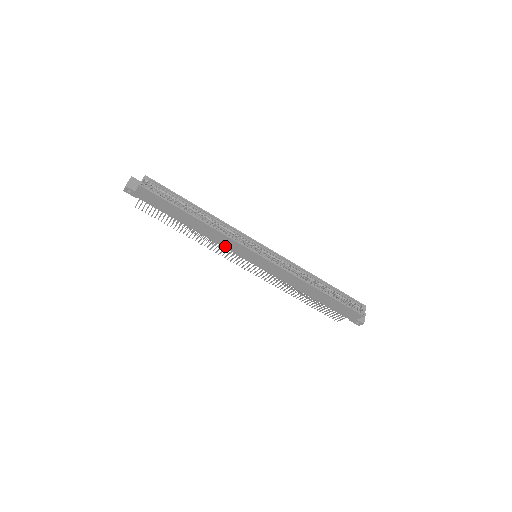
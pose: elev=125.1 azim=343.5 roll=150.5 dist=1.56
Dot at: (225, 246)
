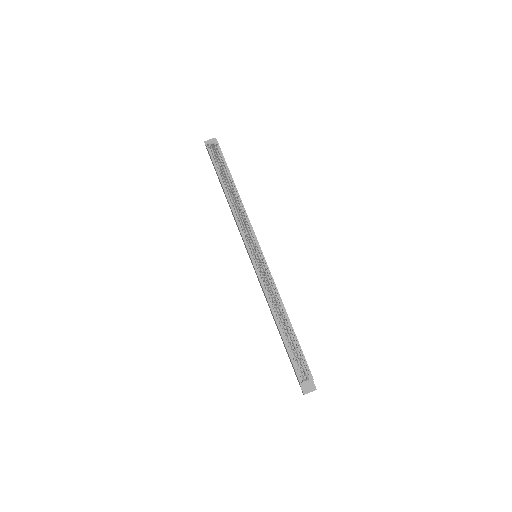
Dot at: (239, 231)
